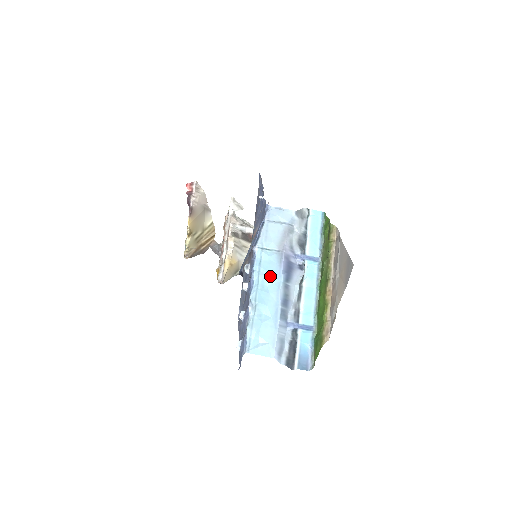
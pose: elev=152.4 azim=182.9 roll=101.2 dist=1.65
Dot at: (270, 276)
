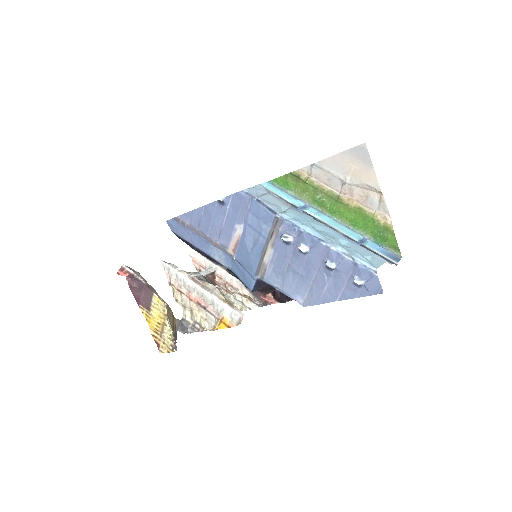
Dot at: (311, 222)
